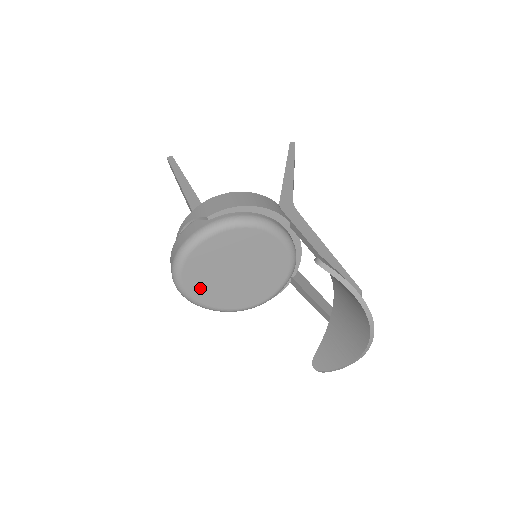
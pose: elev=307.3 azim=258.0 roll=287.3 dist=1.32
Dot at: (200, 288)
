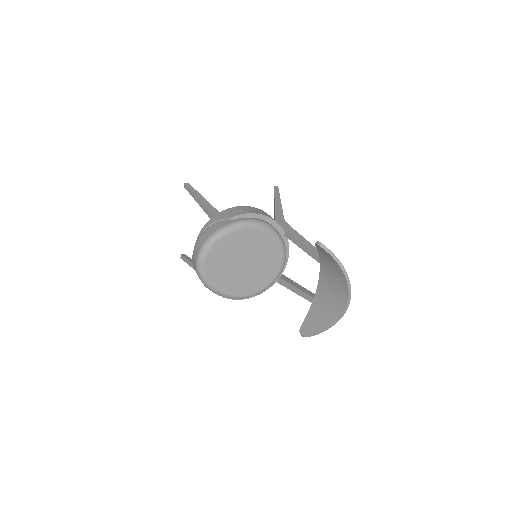
Dot at: (216, 273)
